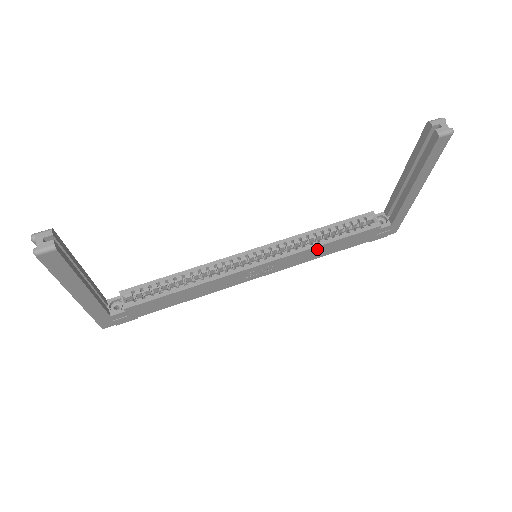
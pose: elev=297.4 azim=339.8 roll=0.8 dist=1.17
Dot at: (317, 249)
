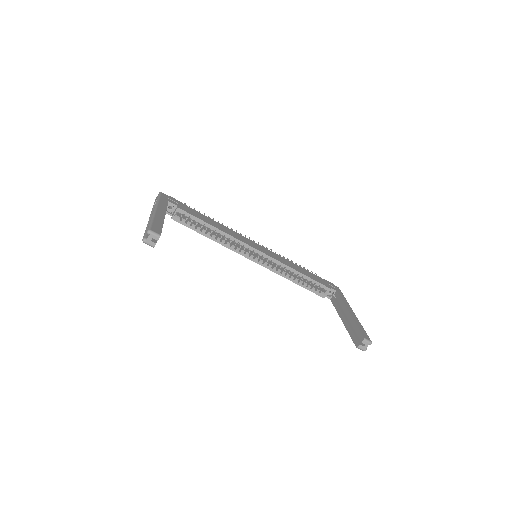
Dot at: (286, 277)
